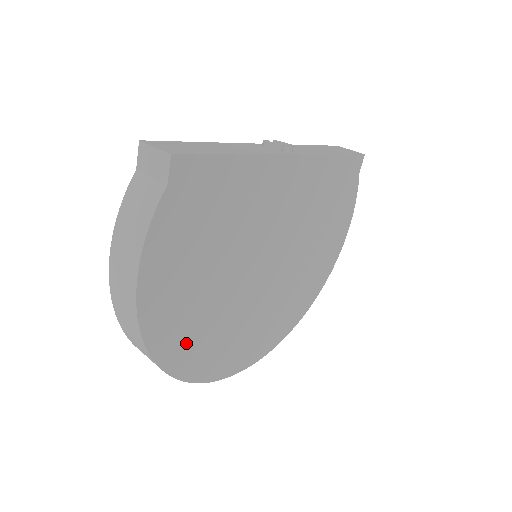
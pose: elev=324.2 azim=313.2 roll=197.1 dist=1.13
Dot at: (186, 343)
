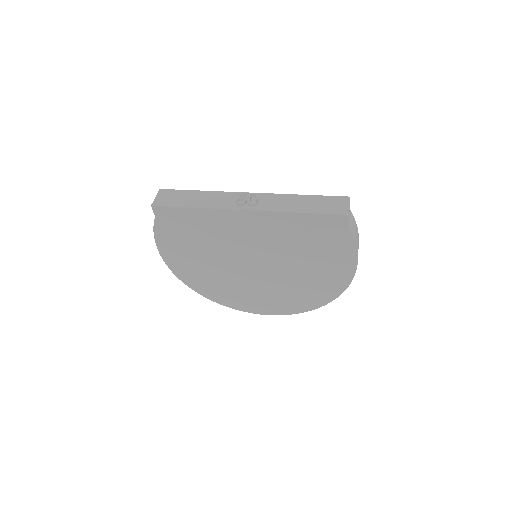
Dot at: (204, 284)
